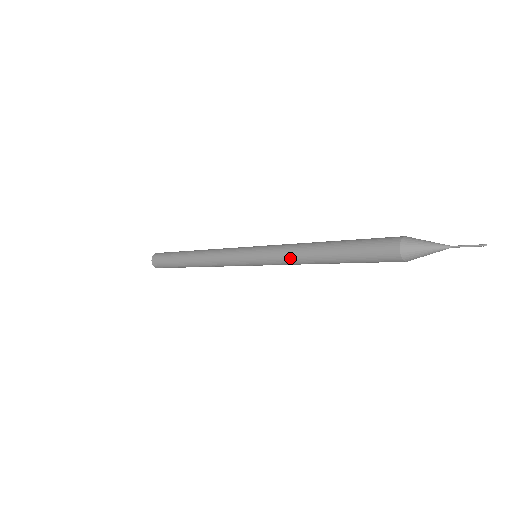
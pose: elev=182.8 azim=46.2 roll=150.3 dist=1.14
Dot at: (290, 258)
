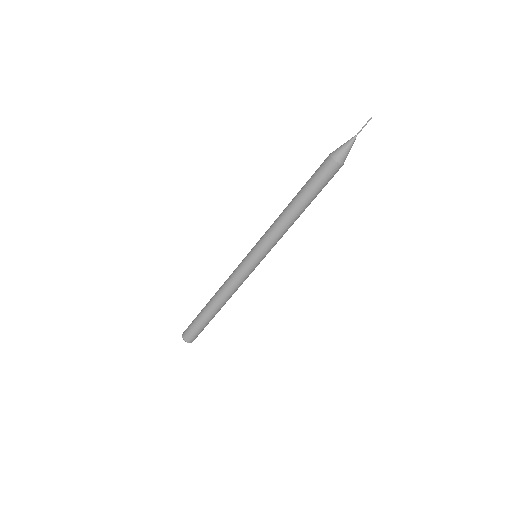
Dot at: (274, 225)
